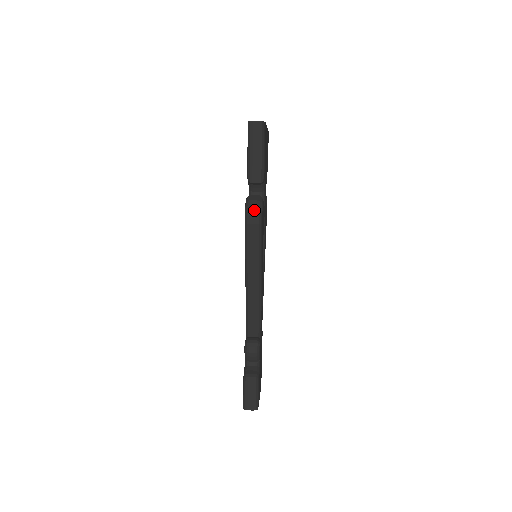
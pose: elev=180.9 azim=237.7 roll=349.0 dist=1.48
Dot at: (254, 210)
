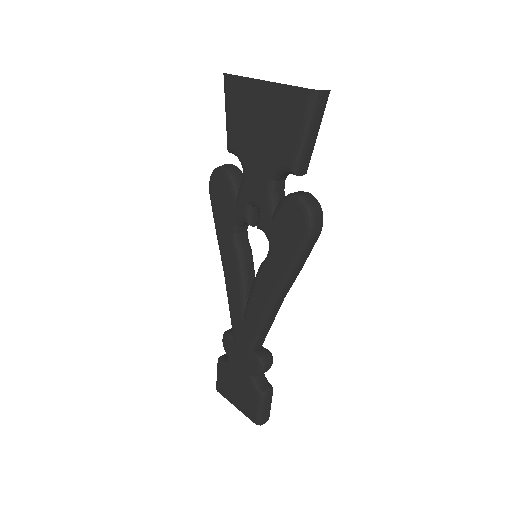
Dot at: (320, 218)
